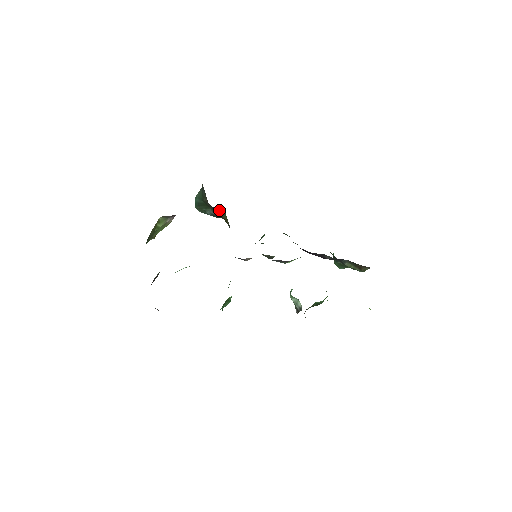
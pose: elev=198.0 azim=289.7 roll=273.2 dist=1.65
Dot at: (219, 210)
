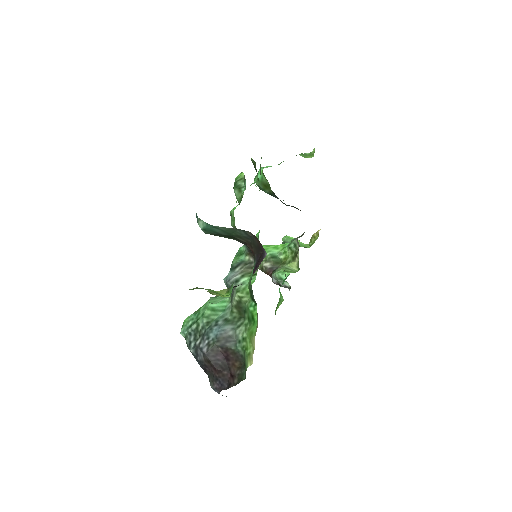
Dot at: occluded
